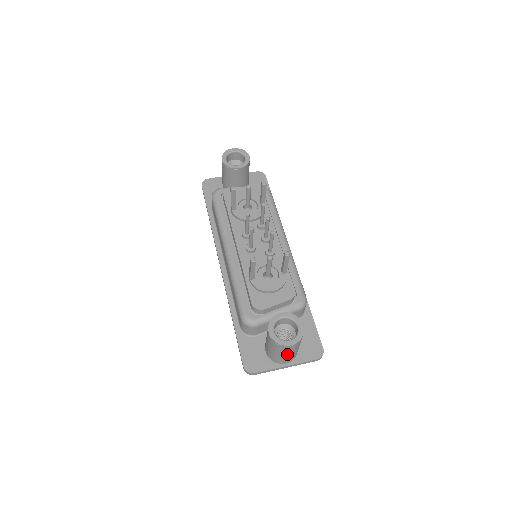
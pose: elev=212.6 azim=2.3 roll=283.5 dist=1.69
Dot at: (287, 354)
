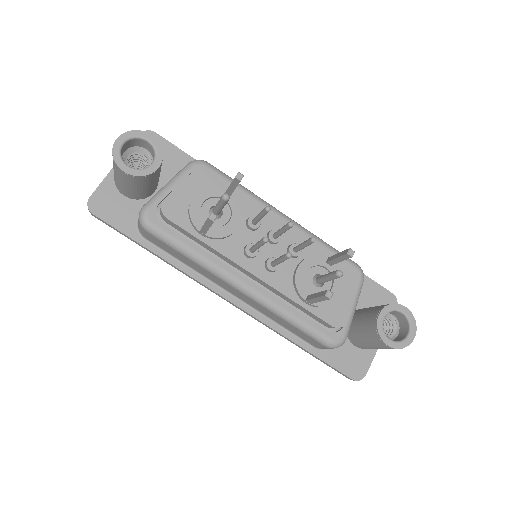
Dot at: occluded
